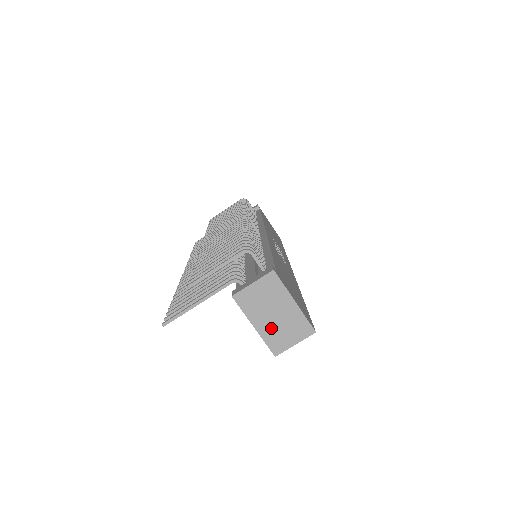
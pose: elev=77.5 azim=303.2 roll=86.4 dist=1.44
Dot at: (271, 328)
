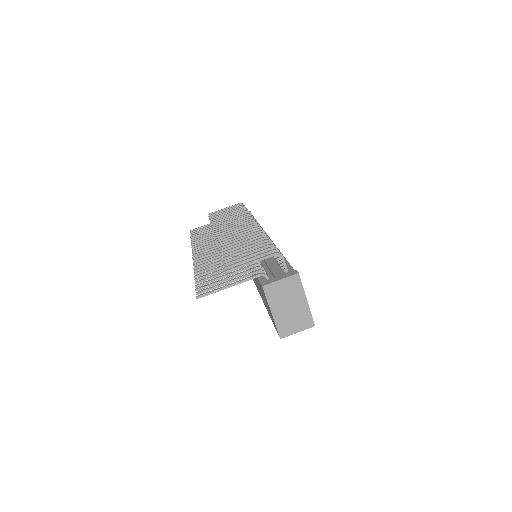
Dot at: (284, 316)
